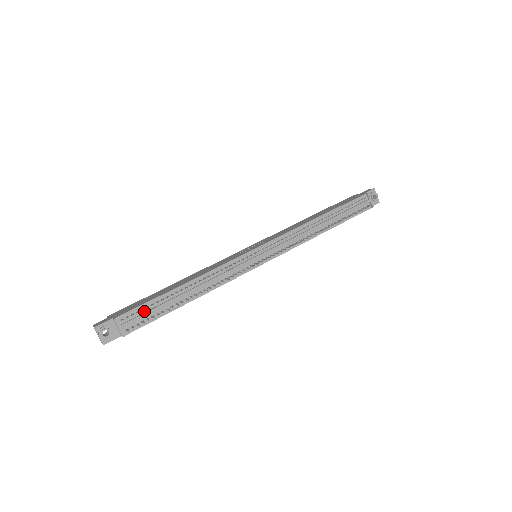
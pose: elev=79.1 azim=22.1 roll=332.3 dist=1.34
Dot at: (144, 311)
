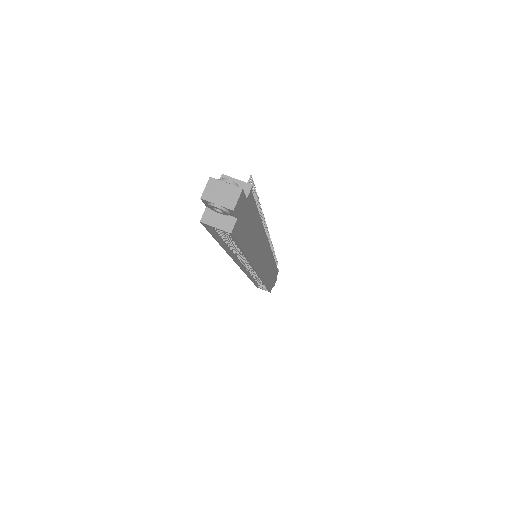
Dot at: occluded
